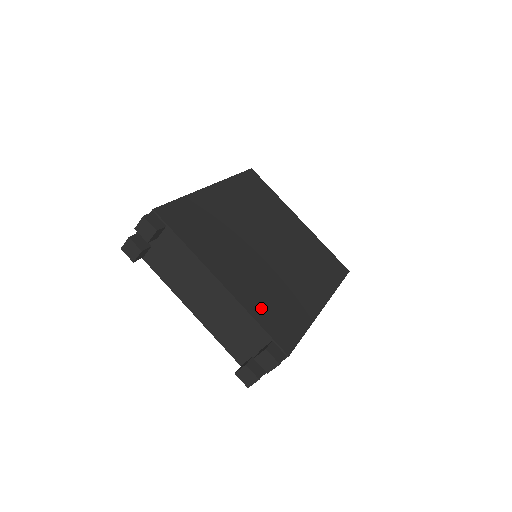
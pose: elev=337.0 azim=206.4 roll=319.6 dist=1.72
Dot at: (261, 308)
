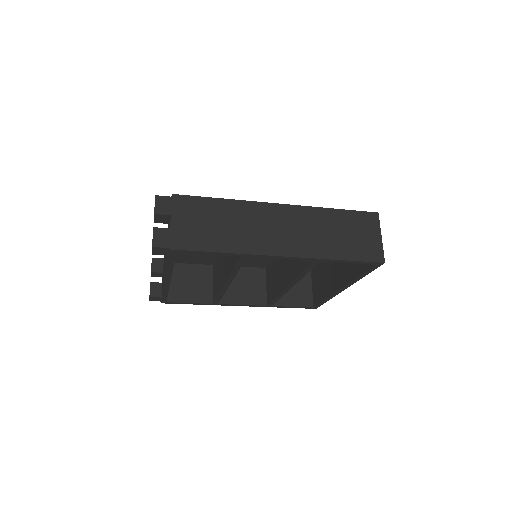
Dot at: occluded
